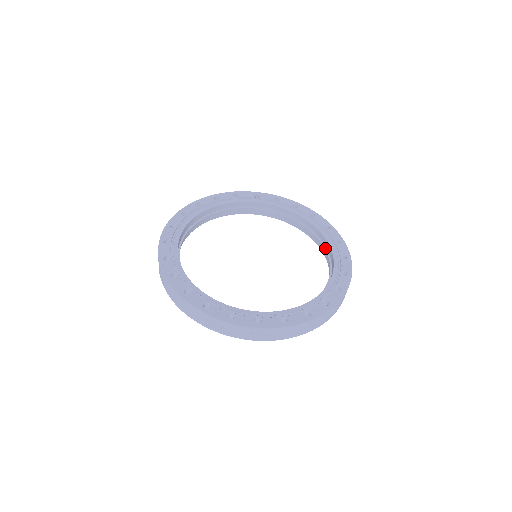
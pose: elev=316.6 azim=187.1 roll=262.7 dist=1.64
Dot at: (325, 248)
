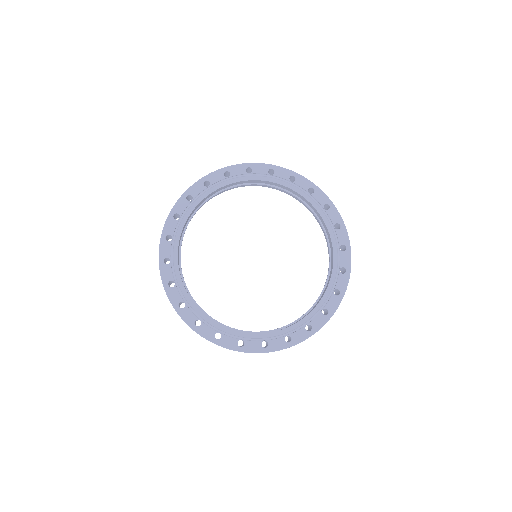
Dot at: (314, 304)
